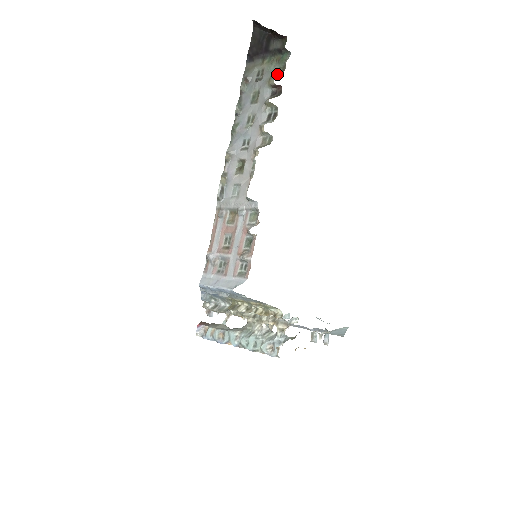
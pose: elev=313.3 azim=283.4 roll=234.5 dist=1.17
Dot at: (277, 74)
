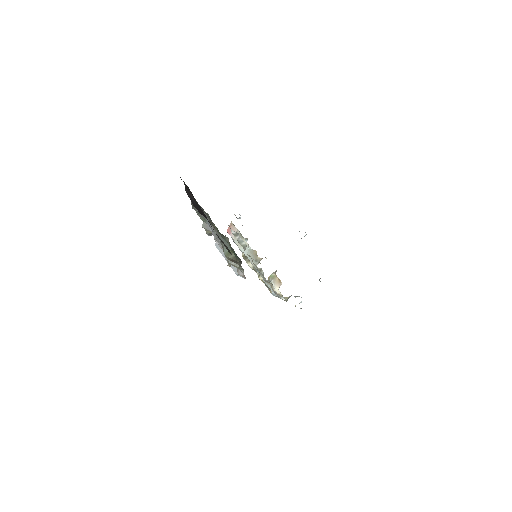
Dot at: (230, 255)
